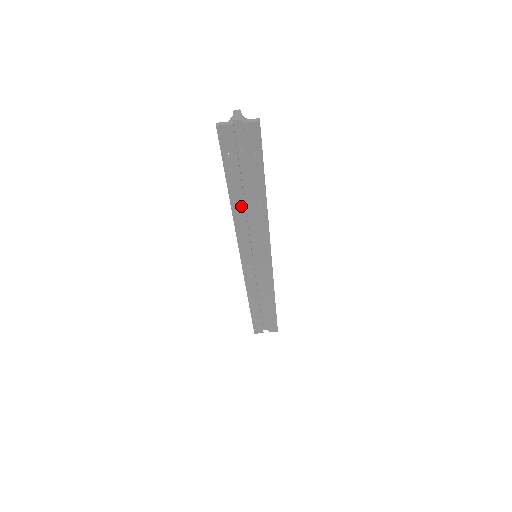
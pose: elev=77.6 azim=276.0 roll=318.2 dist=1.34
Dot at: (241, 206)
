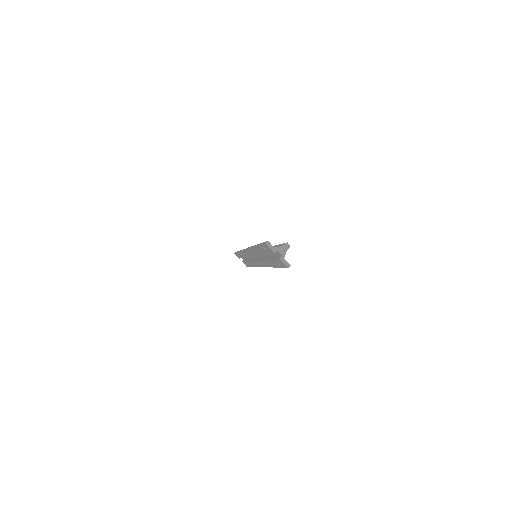
Dot at: (259, 253)
